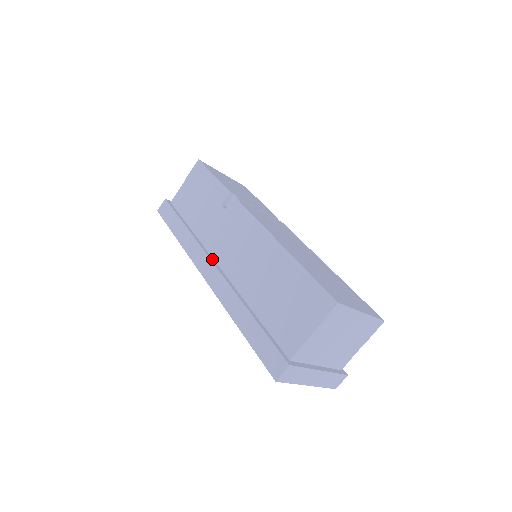
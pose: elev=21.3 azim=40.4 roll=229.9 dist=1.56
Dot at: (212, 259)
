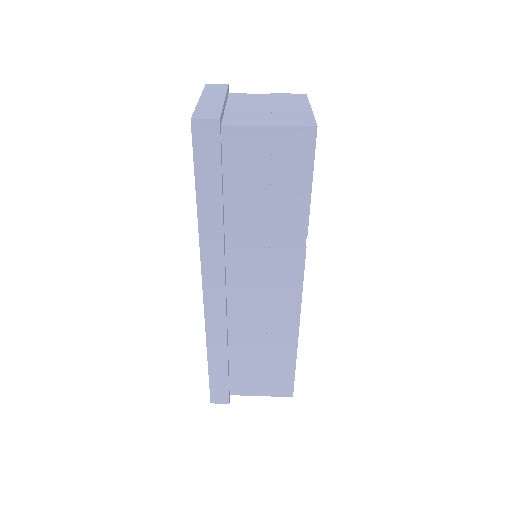
Dot at: (226, 280)
